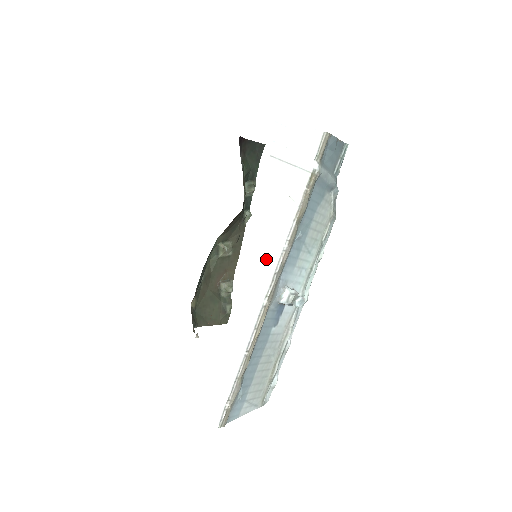
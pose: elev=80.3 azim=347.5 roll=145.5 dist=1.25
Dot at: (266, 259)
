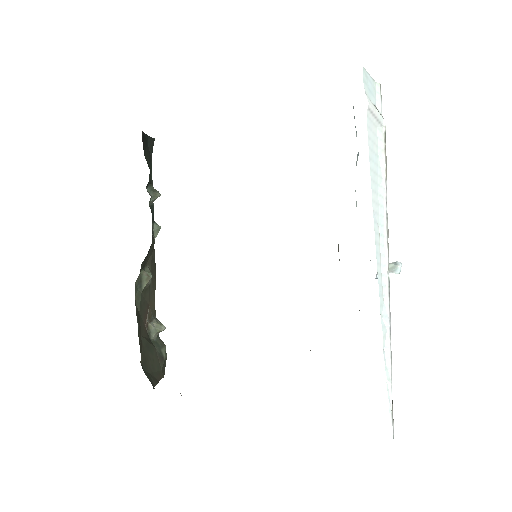
Dot at: (380, 227)
